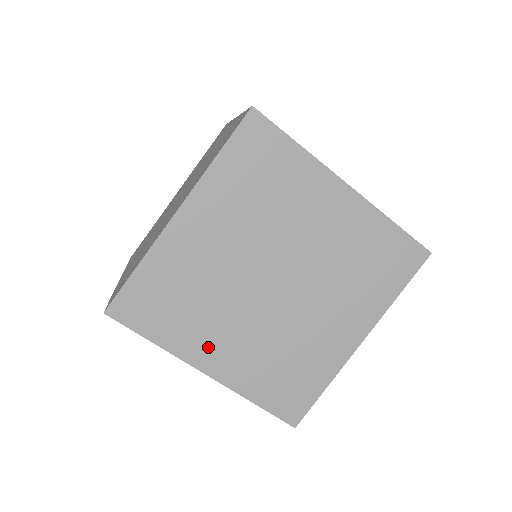
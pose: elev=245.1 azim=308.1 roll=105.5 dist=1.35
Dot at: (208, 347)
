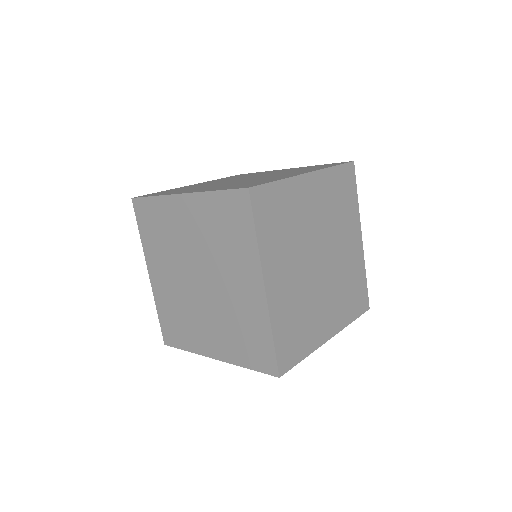
Dot at: (156, 265)
